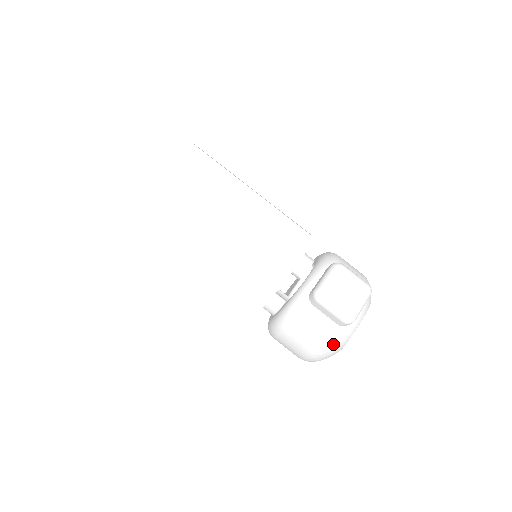
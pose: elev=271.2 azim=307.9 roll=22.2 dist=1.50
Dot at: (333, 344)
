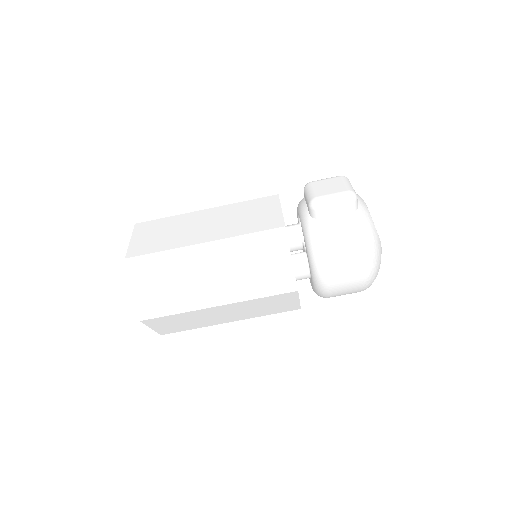
Dot at: (365, 230)
